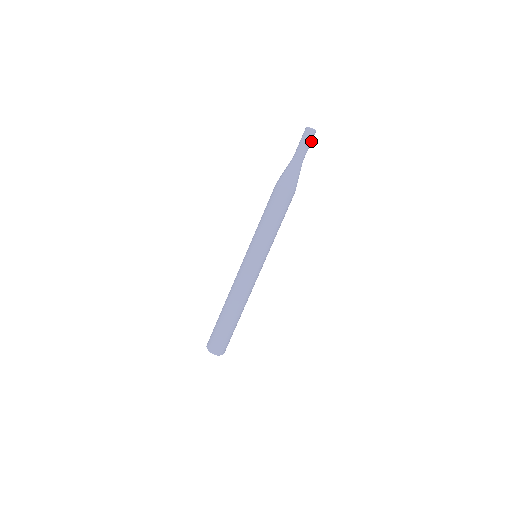
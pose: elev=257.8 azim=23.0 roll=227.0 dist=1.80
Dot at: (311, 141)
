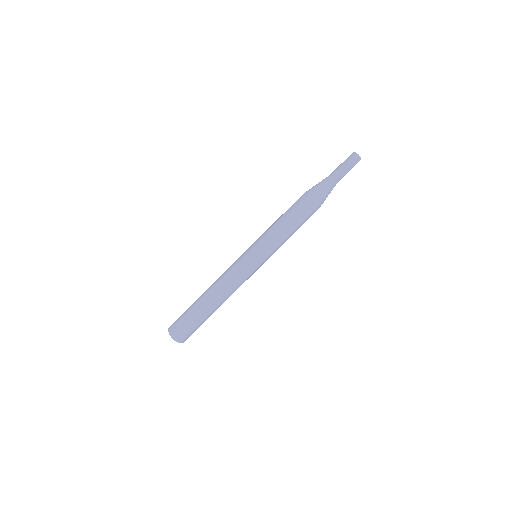
Dot at: (353, 166)
